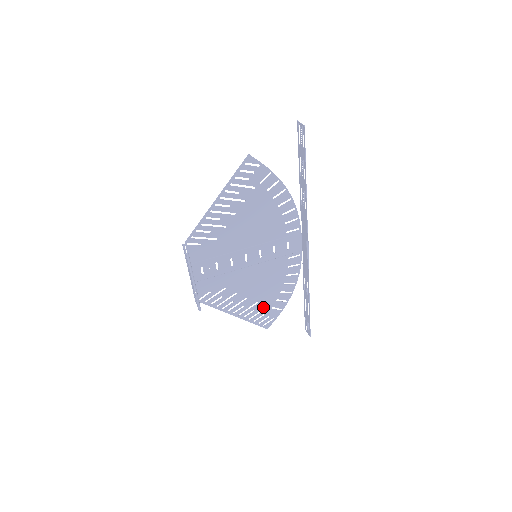
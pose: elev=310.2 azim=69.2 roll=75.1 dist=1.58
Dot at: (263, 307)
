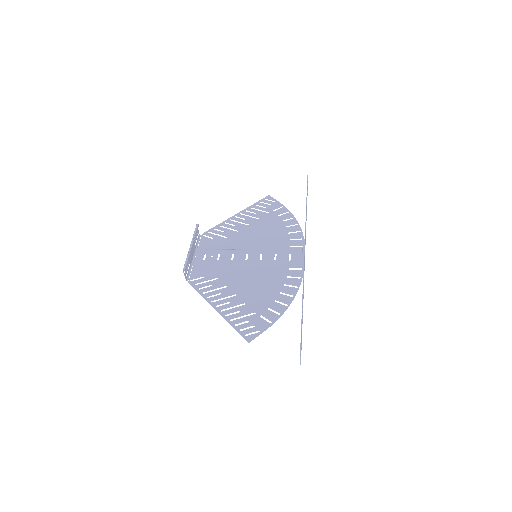
Dot at: (250, 312)
